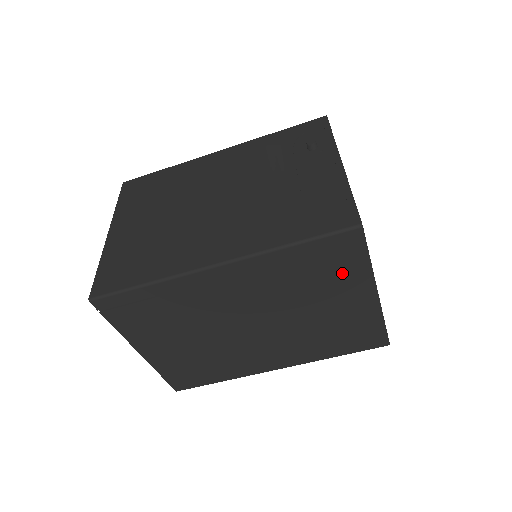
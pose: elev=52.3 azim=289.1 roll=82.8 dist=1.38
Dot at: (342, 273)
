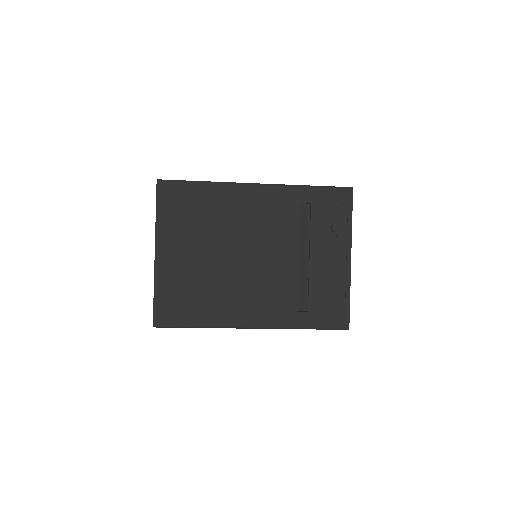
Dot at: occluded
